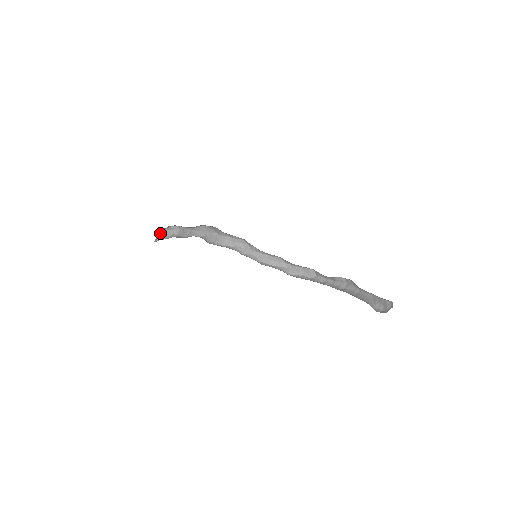
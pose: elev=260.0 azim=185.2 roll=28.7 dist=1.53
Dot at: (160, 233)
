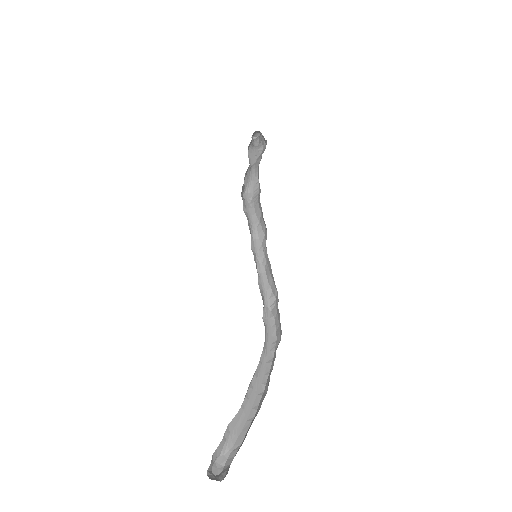
Dot at: occluded
